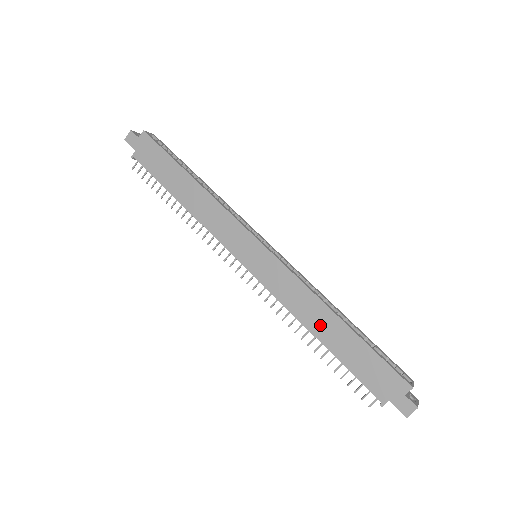
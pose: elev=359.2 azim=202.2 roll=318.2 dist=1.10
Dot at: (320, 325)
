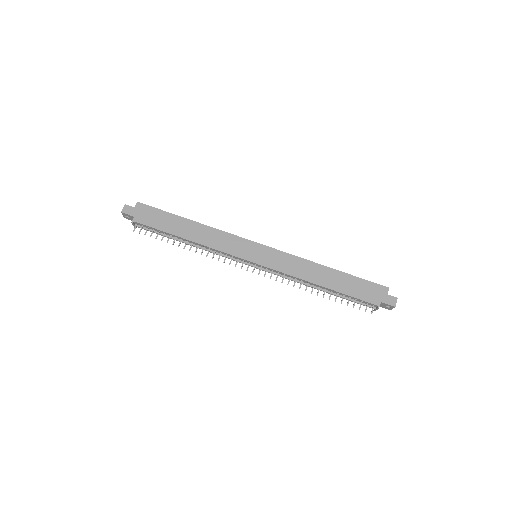
Dot at: (320, 277)
